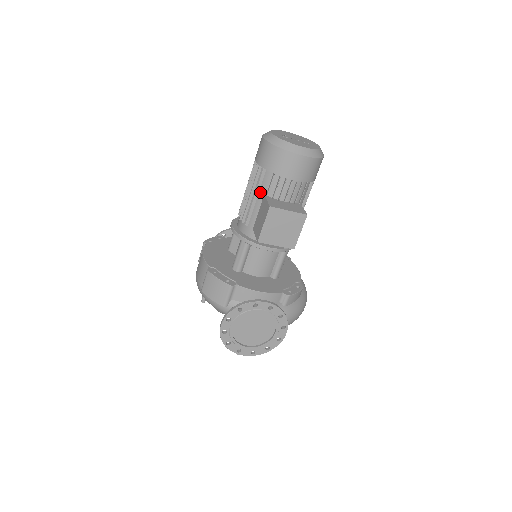
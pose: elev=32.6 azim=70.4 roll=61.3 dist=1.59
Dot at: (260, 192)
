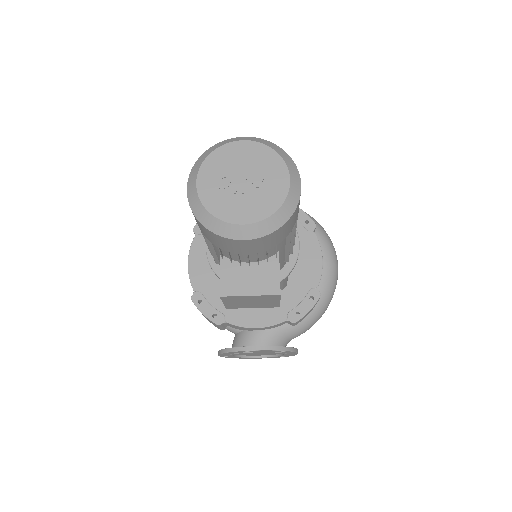
Dot at: (214, 248)
